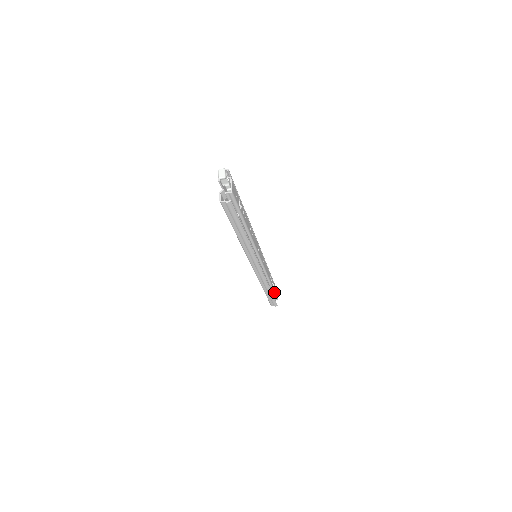
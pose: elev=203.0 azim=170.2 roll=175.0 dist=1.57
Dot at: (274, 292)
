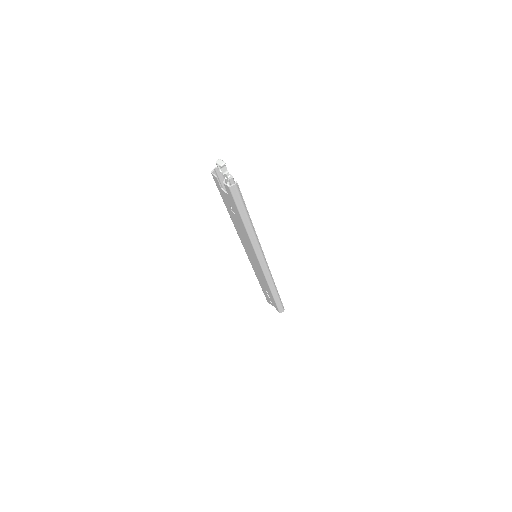
Dot at: occluded
